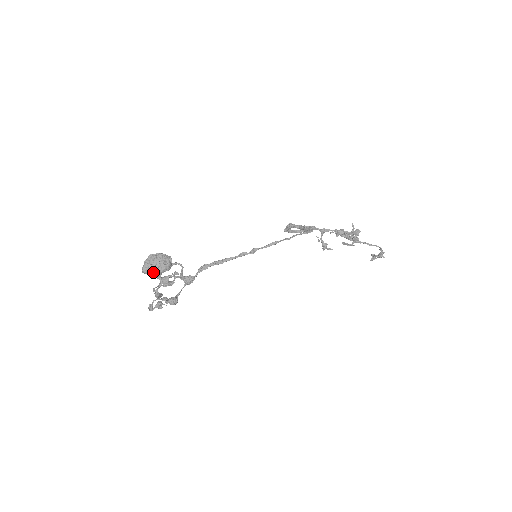
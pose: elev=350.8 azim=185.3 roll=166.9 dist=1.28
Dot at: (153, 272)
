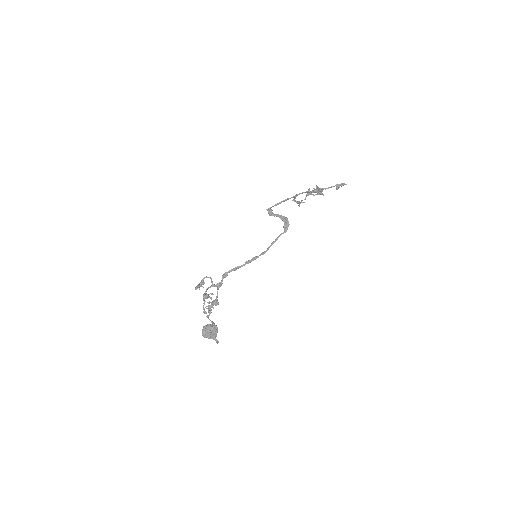
Dot at: (211, 338)
